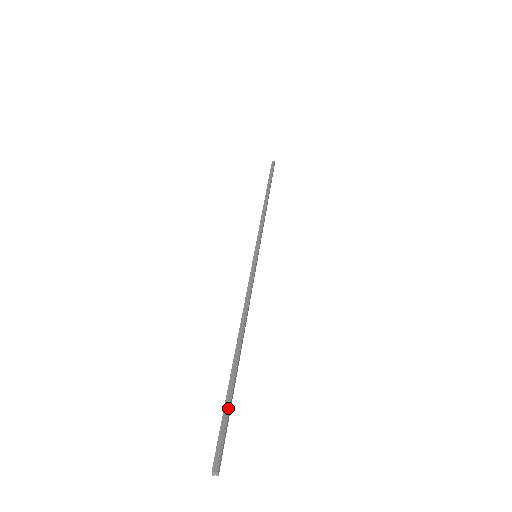
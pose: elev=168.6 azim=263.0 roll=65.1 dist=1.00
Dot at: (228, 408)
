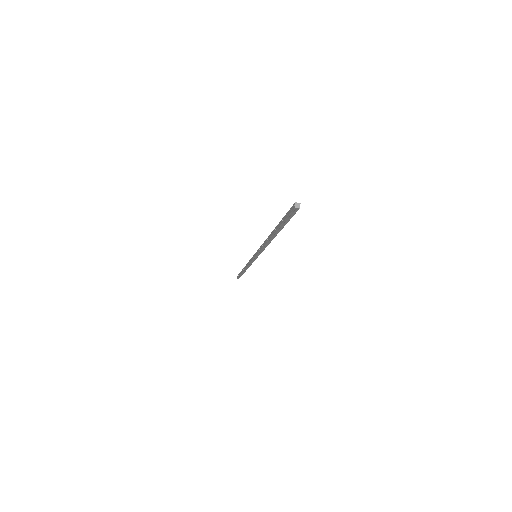
Dot at: occluded
